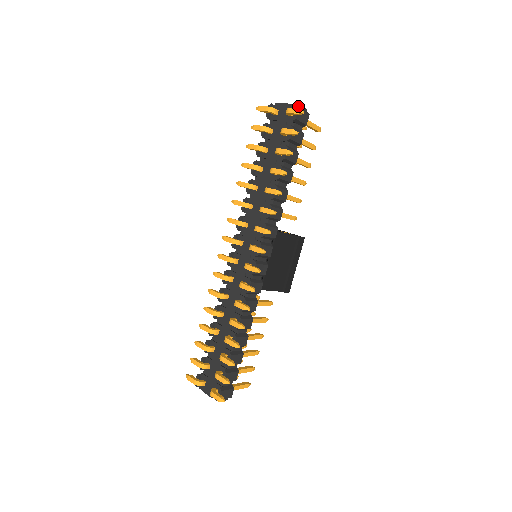
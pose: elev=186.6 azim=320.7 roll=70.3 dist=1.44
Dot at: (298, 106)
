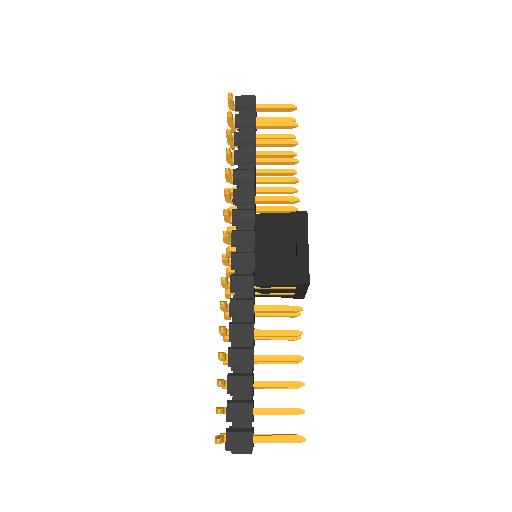
Dot at: (238, 97)
